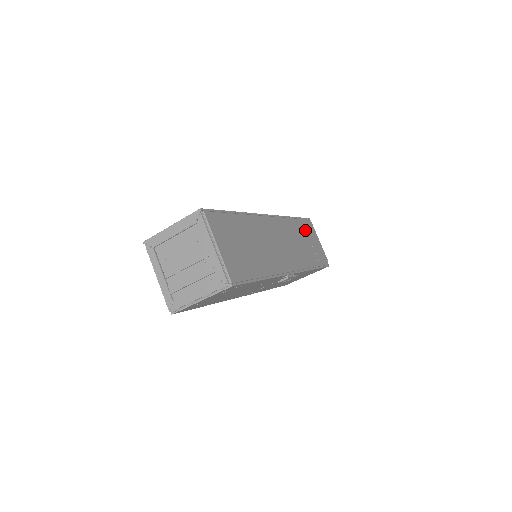
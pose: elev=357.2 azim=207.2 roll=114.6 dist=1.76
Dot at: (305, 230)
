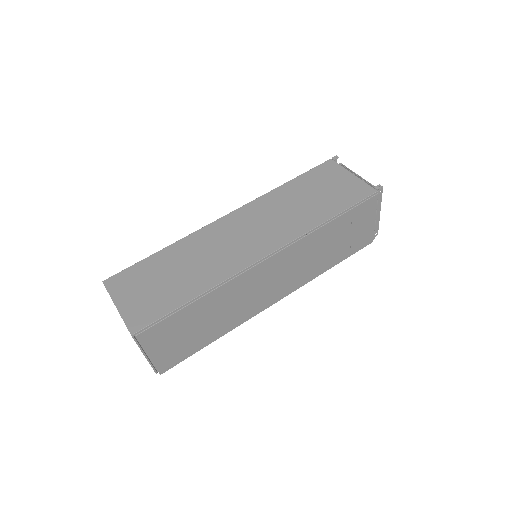
Dot at: (351, 221)
